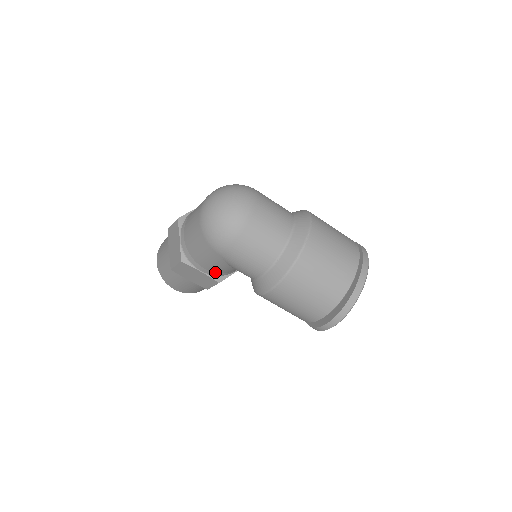
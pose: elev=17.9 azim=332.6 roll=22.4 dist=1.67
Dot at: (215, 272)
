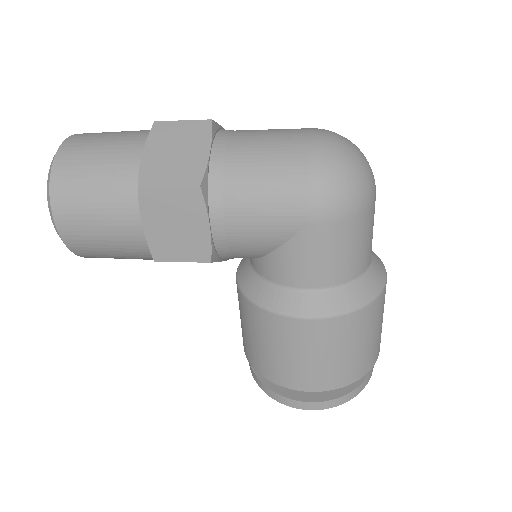
Dot at: (228, 241)
